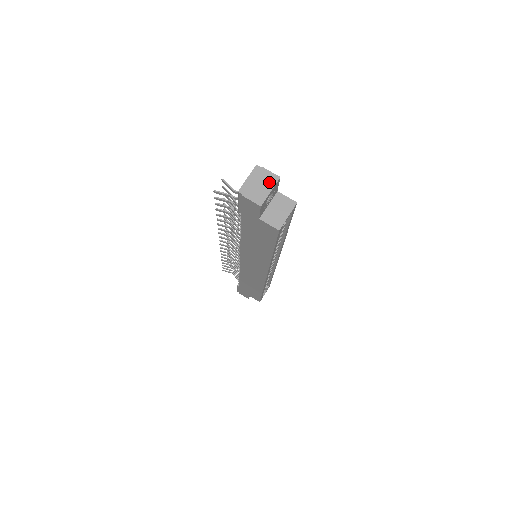
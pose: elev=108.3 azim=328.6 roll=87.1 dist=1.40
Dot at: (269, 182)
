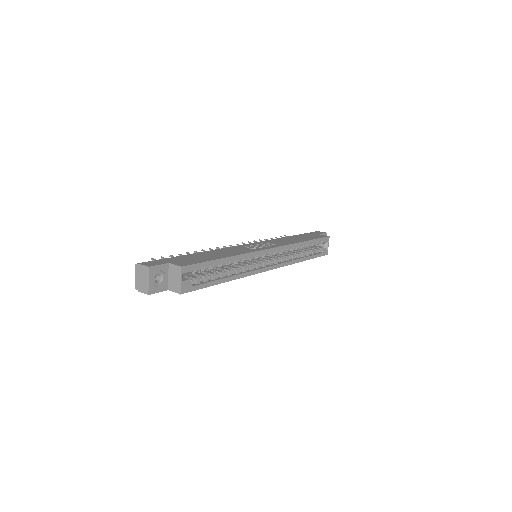
Dot at: (145, 274)
